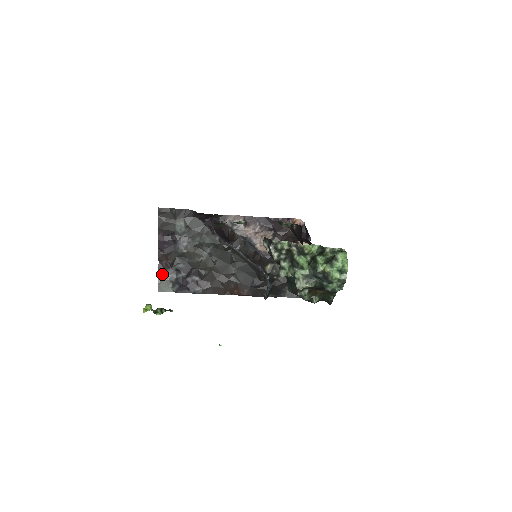
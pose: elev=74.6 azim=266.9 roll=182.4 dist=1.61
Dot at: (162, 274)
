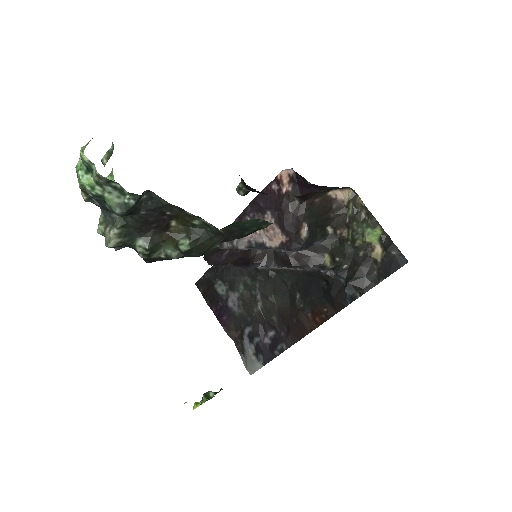
Dot at: (243, 352)
